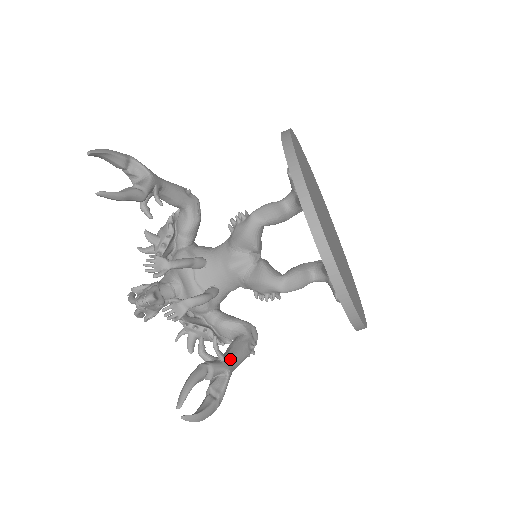
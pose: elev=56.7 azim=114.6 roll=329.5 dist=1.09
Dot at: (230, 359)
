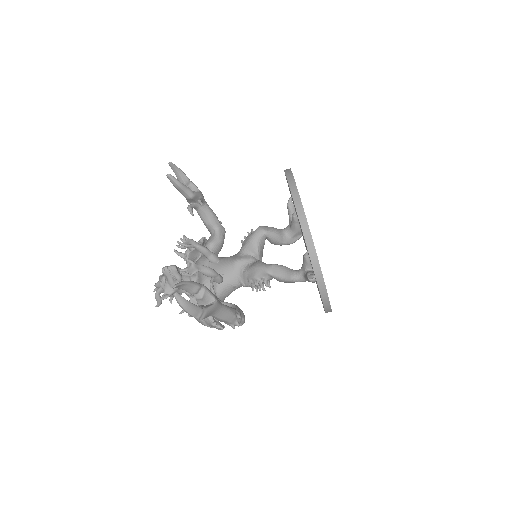
Dot at: (219, 301)
